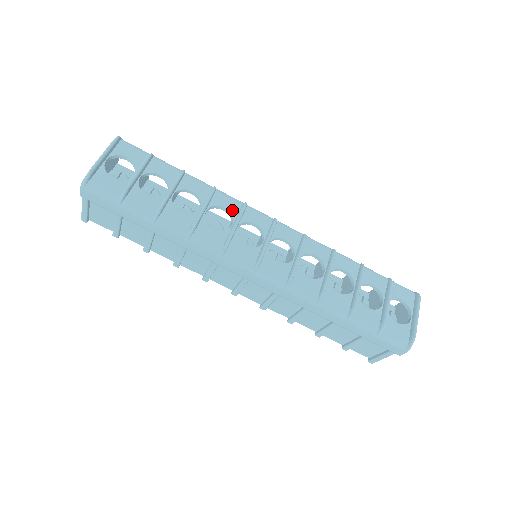
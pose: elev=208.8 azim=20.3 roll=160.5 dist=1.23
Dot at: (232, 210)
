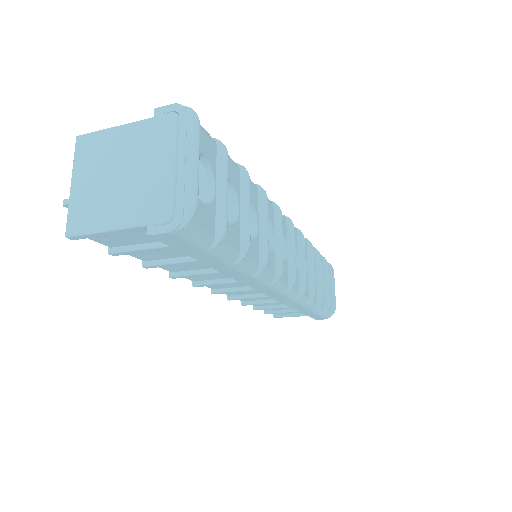
Dot at: (271, 218)
